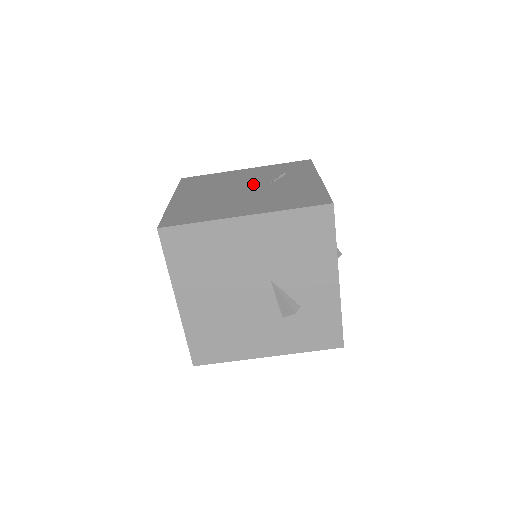
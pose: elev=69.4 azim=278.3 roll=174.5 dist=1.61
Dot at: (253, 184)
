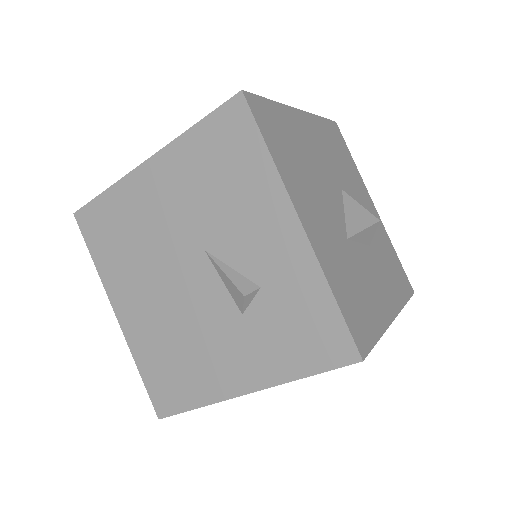
Dot at: occluded
